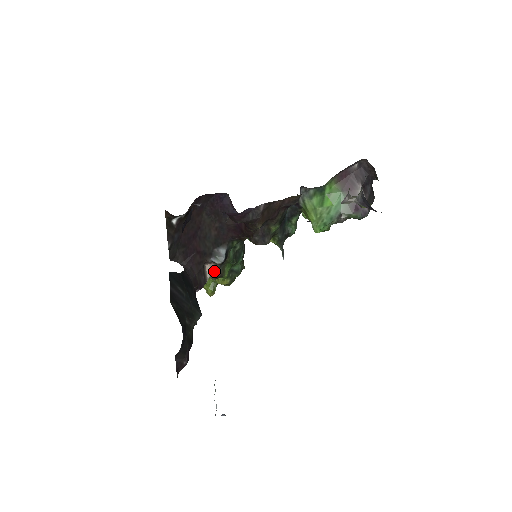
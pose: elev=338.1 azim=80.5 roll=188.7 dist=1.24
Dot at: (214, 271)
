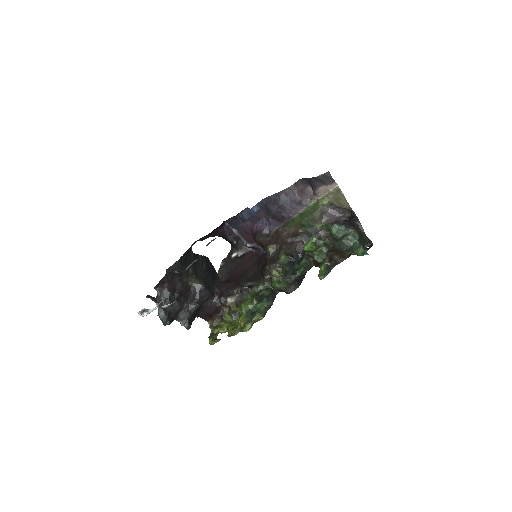
Dot at: (238, 298)
